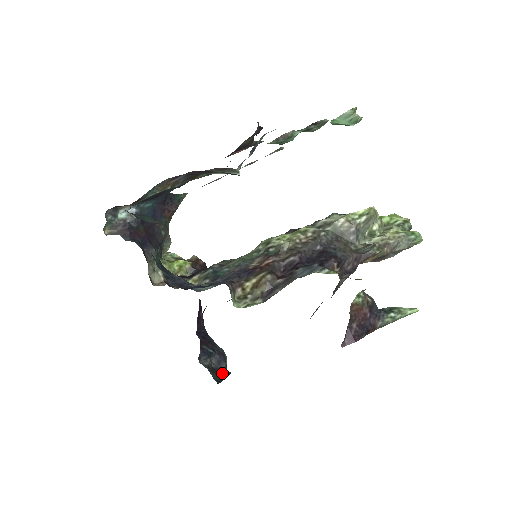
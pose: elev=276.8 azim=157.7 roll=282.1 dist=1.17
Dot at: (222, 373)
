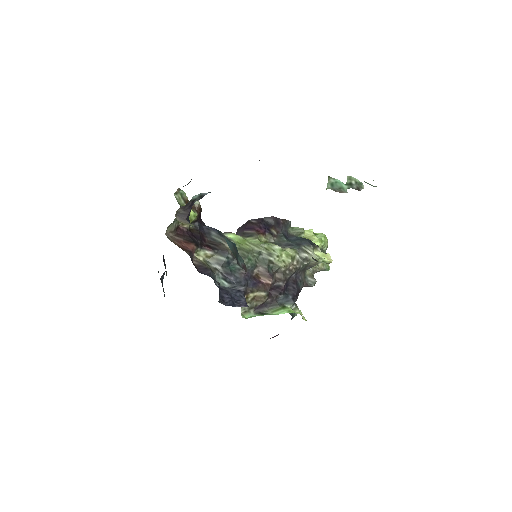
Dot at: occluded
